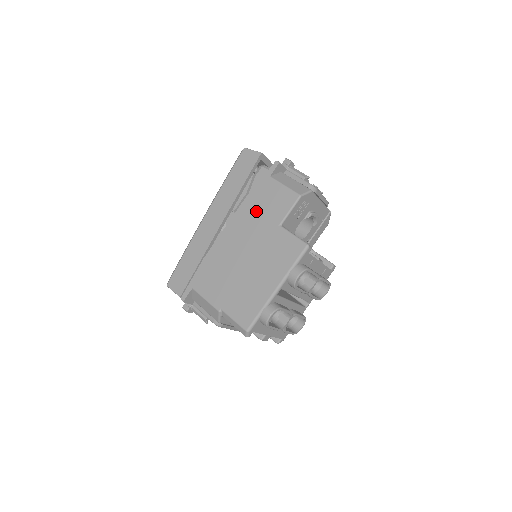
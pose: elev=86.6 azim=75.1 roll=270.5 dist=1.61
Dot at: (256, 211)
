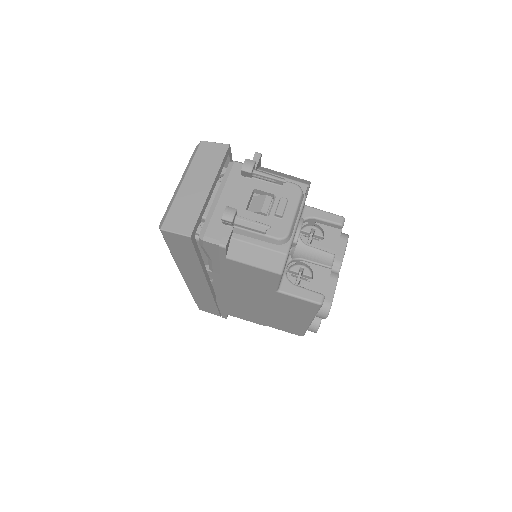
Dot at: (238, 281)
